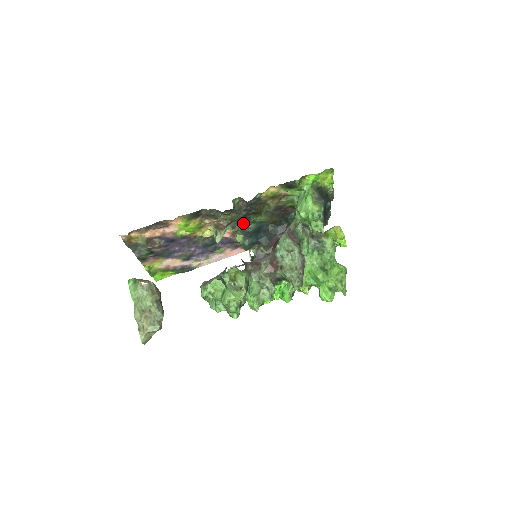
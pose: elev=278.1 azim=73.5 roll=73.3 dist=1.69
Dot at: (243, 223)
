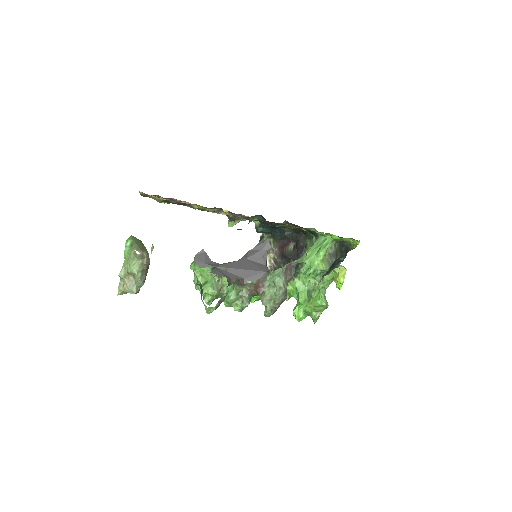
Dot at: (263, 218)
